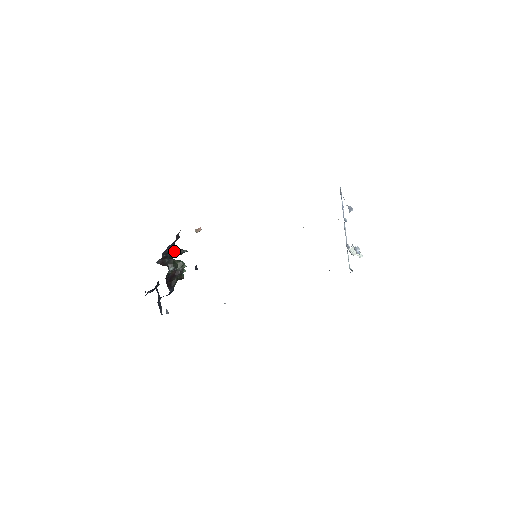
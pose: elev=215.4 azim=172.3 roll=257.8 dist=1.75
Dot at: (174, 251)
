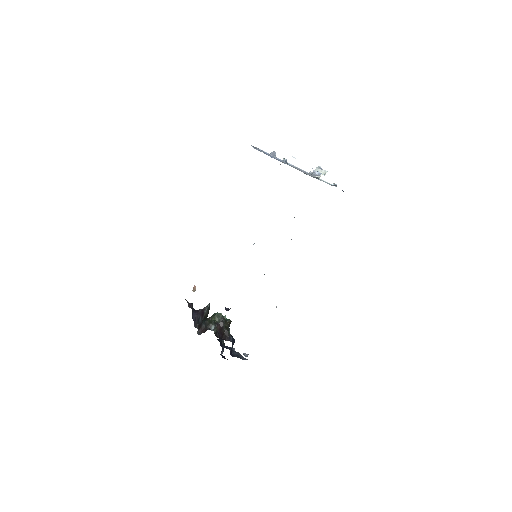
Dot at: (201, 315)
